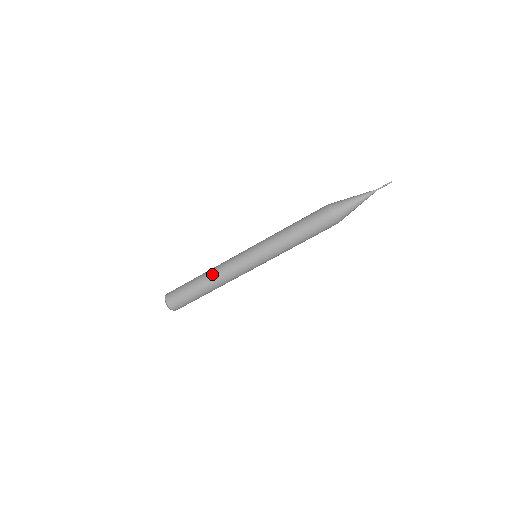
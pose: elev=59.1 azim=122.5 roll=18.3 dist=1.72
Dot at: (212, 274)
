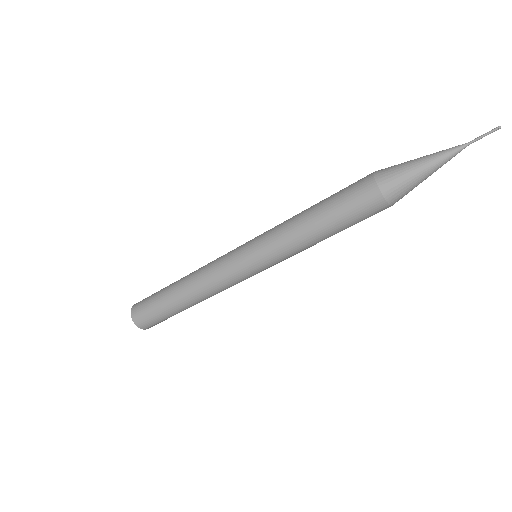
Dot at: (191, 284)
